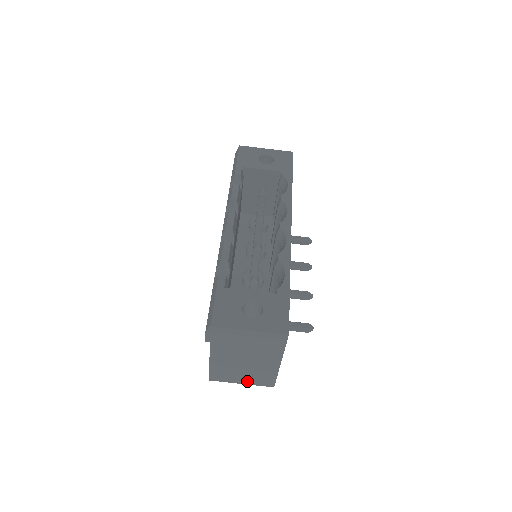
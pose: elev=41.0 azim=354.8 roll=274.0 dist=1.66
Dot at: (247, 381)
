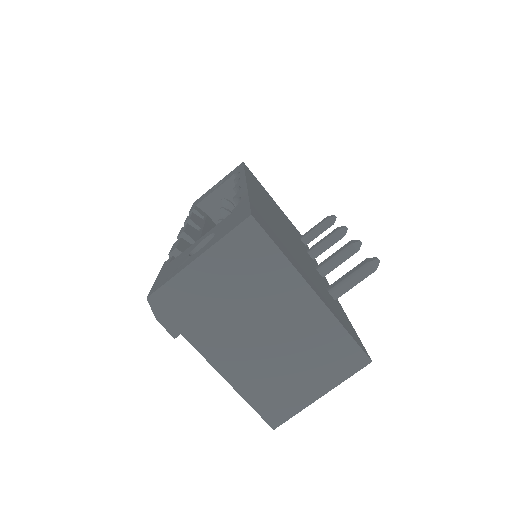
Dot at: (321, 382)
